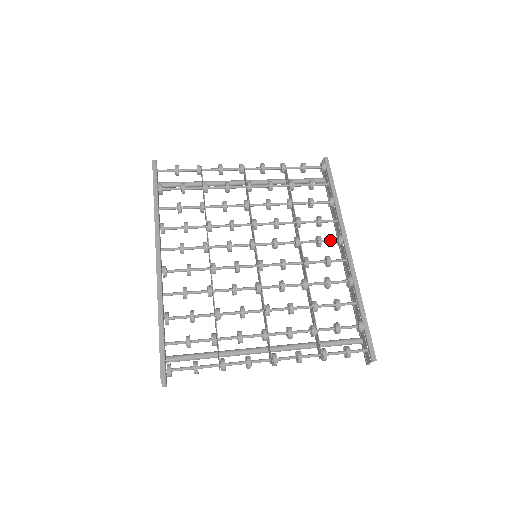
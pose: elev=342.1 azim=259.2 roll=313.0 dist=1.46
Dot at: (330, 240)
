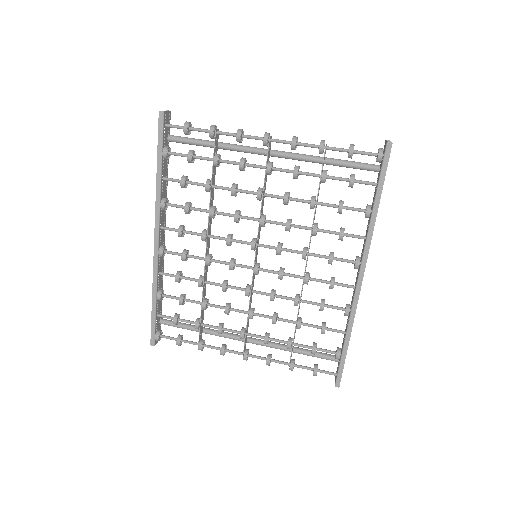
Dot at: (345, 261)
